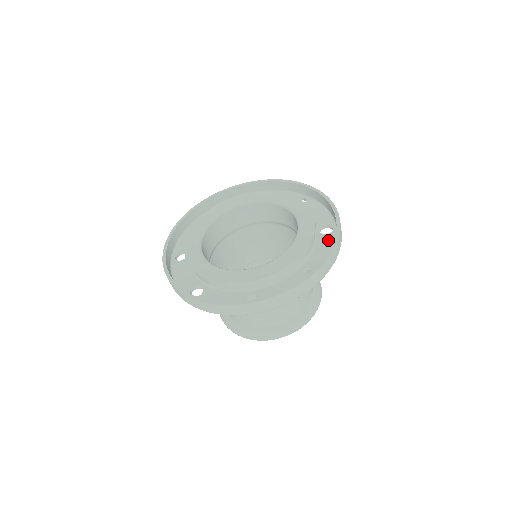
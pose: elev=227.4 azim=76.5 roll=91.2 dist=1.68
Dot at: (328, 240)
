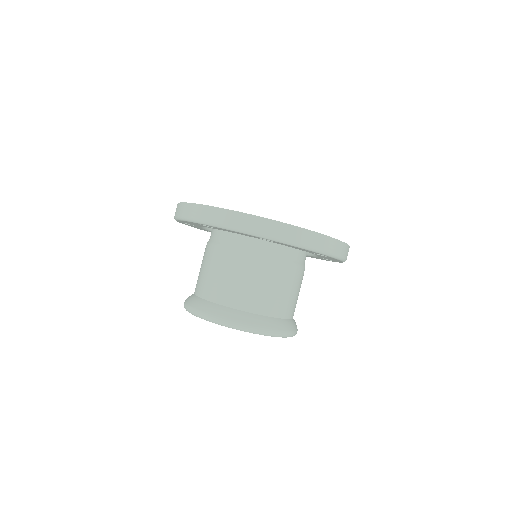
Dot at: occluded
